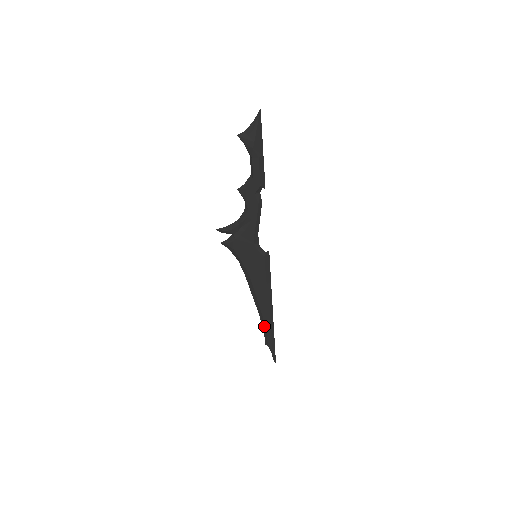
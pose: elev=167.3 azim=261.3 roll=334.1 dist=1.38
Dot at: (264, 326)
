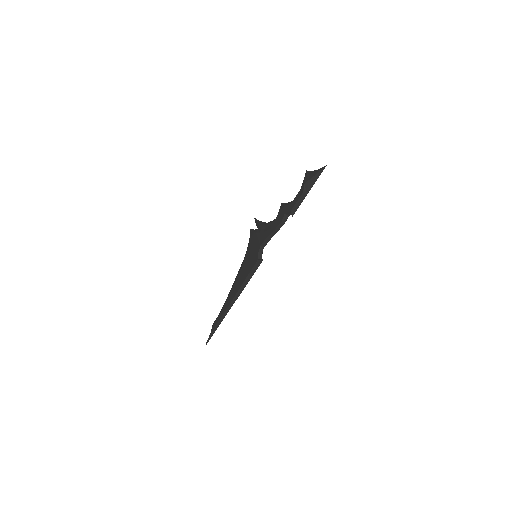
Dot at: (222, 309)
